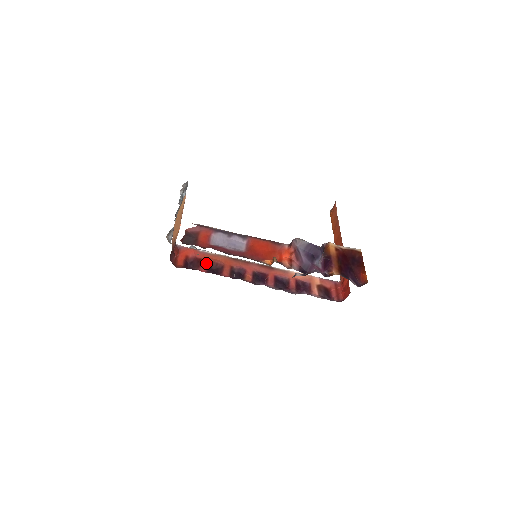
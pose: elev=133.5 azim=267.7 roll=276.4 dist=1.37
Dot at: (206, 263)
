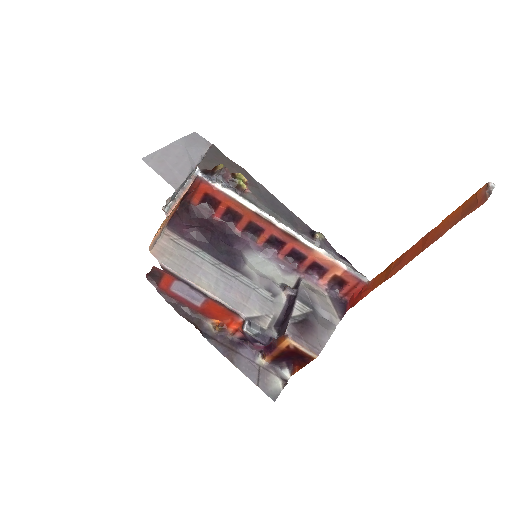
Dot at: (224, 207)
